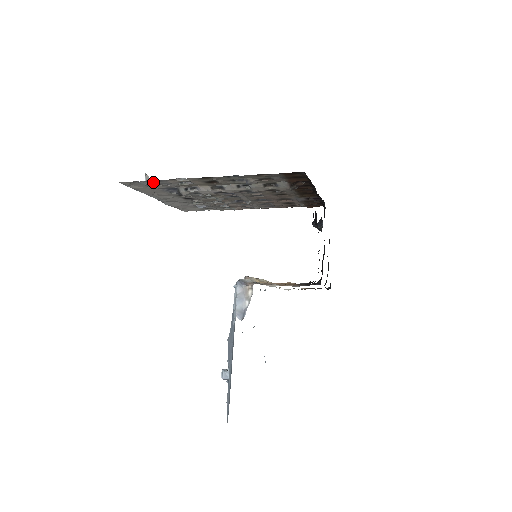
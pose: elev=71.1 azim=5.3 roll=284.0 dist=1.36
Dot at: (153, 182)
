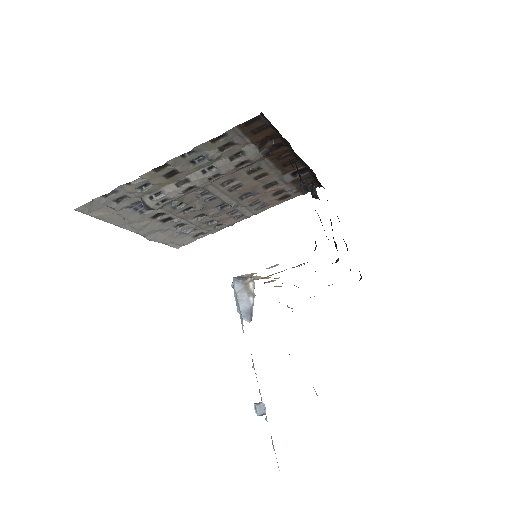
Dot at: (110, 197)
